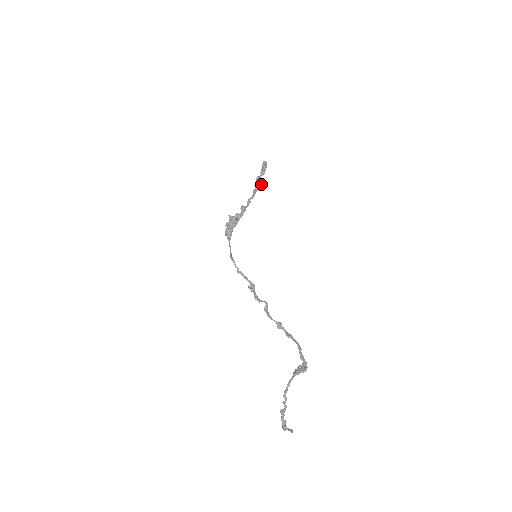
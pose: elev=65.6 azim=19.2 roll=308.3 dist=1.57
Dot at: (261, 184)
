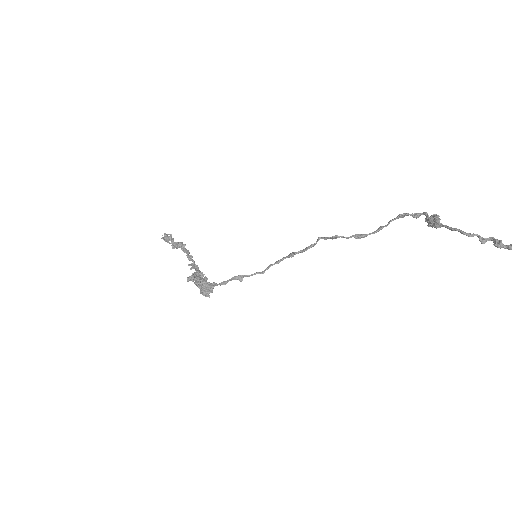
Dot at: occluded
